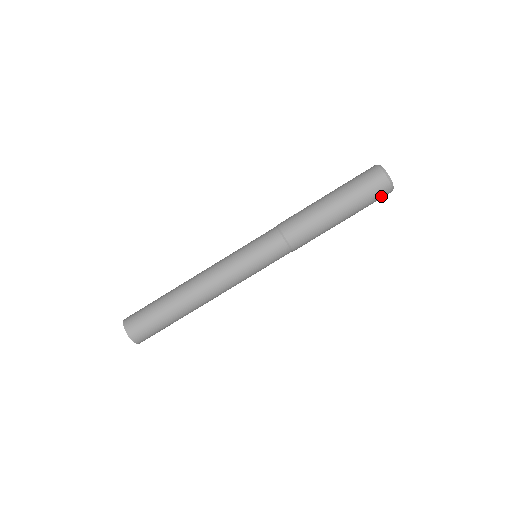
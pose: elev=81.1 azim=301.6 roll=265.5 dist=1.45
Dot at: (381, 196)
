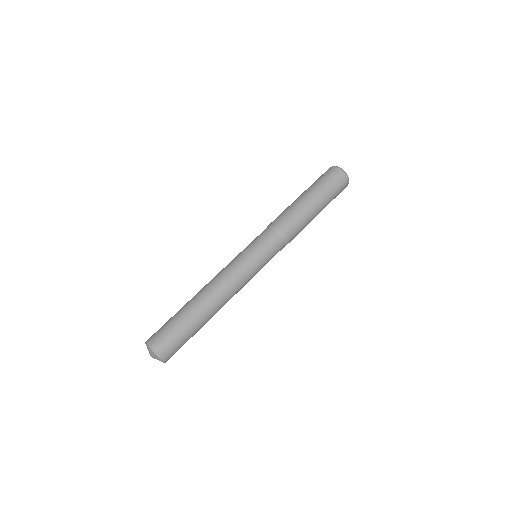
Dot at: (335, 176)
